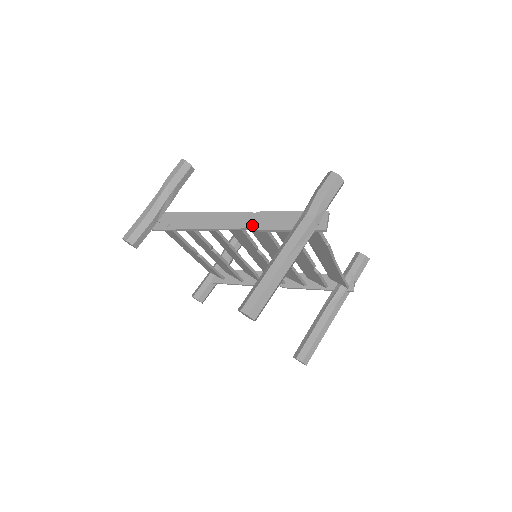
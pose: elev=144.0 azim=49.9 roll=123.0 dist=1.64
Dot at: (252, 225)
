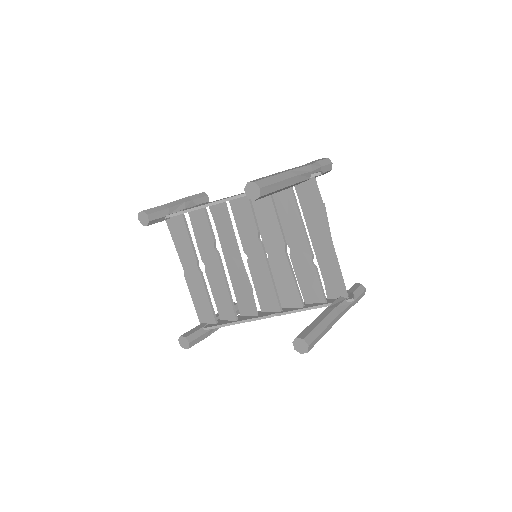
Dot at: occluded
